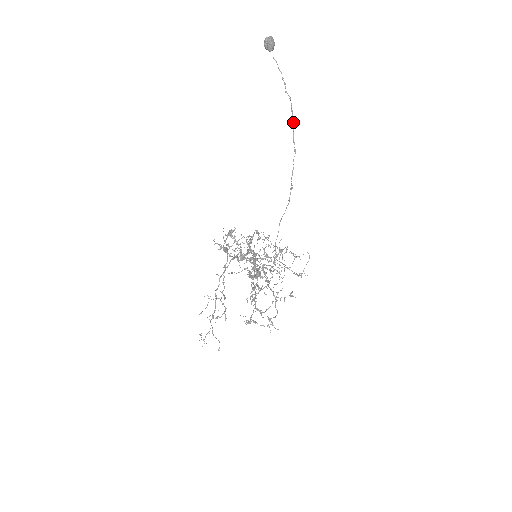
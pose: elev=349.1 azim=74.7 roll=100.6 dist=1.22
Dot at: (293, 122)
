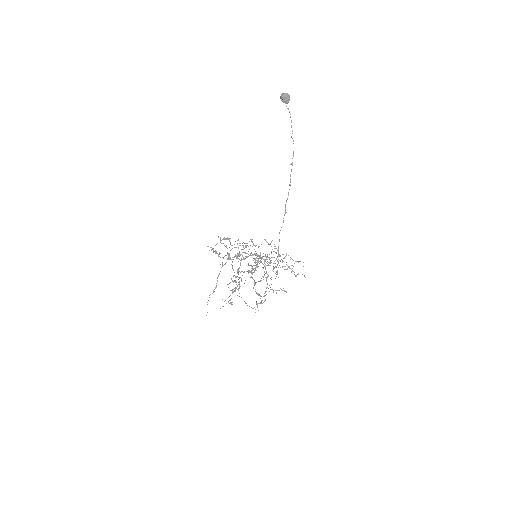
Dot at: (292, 162)
